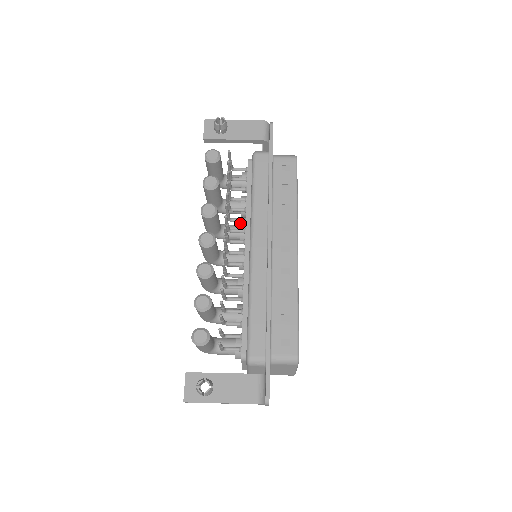
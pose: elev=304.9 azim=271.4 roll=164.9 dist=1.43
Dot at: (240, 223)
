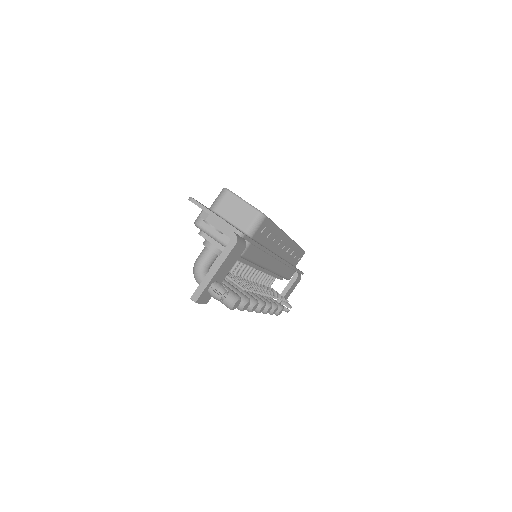
Dot at: occluded
